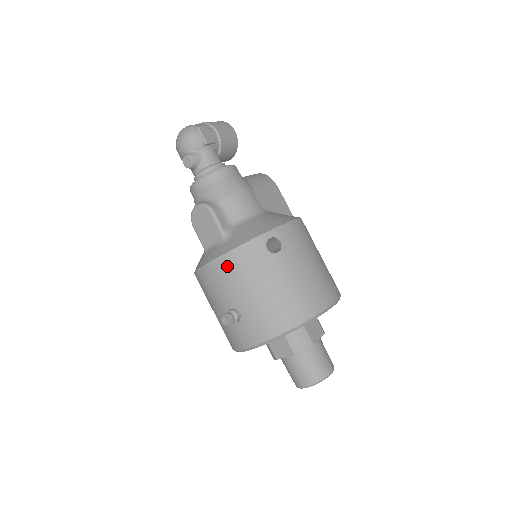
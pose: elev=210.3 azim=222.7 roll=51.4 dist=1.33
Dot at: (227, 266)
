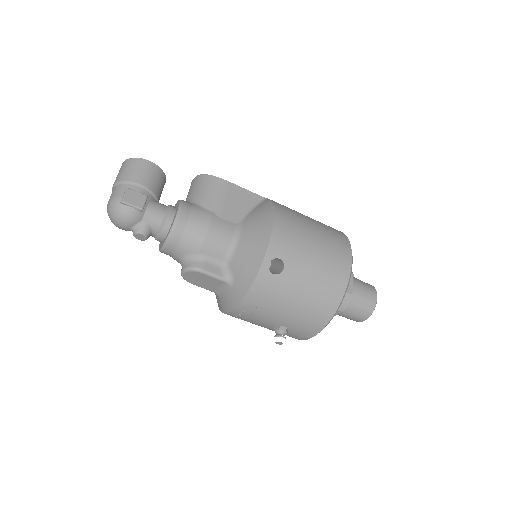
Dot at: (250, 307)
